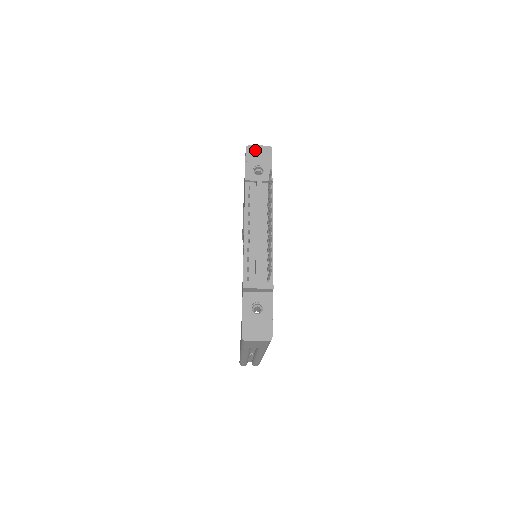
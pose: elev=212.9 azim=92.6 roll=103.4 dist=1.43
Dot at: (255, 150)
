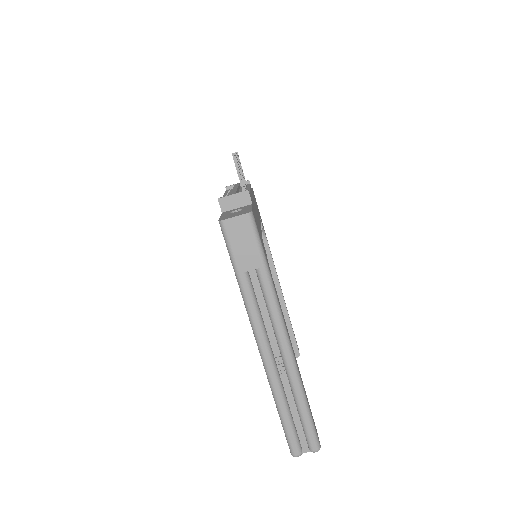
Dot at: occluded
